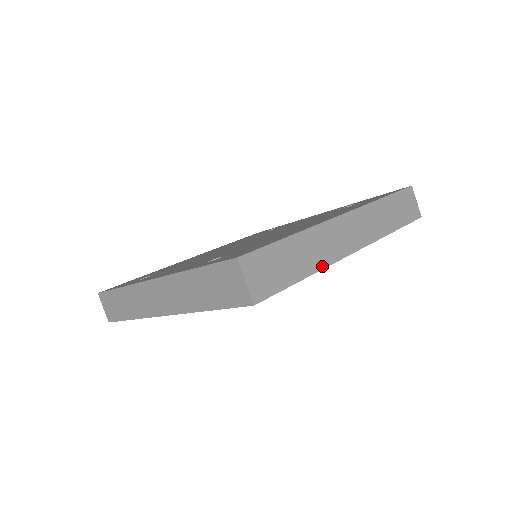
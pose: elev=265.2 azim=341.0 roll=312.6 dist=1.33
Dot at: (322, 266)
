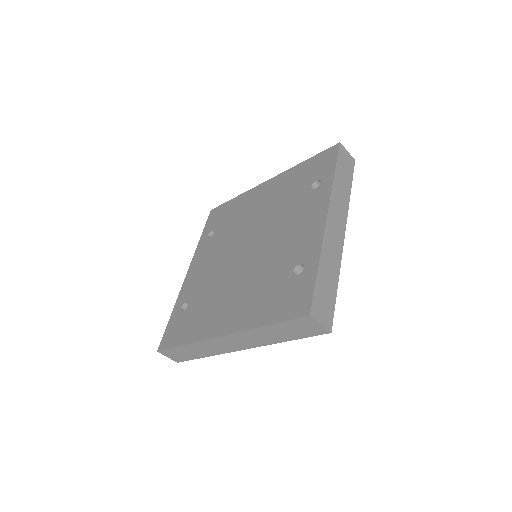
Dot at: (214, 354)
